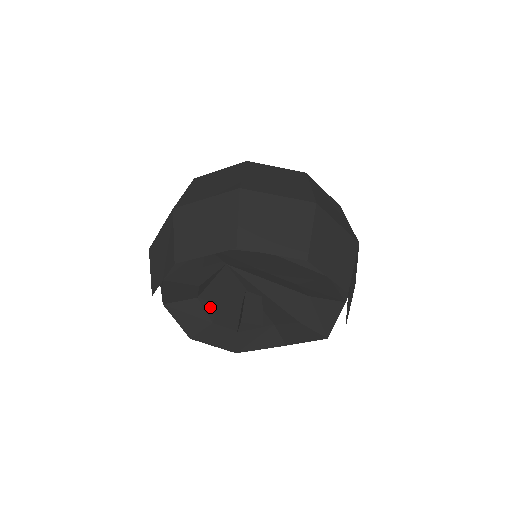
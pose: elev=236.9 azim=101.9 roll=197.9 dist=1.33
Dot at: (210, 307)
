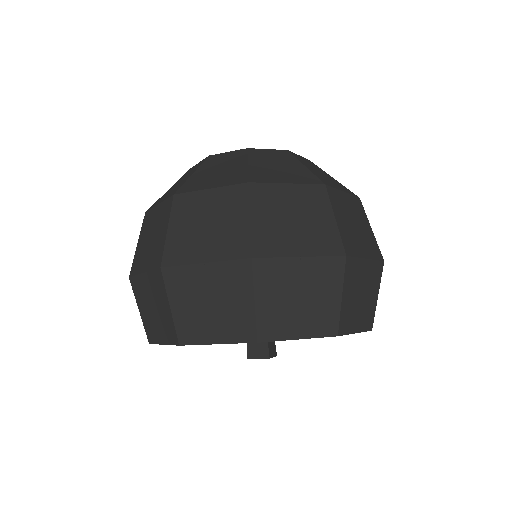
Dot at: occluded
